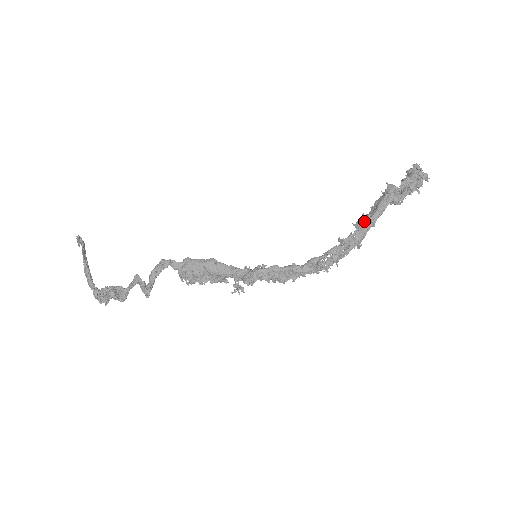
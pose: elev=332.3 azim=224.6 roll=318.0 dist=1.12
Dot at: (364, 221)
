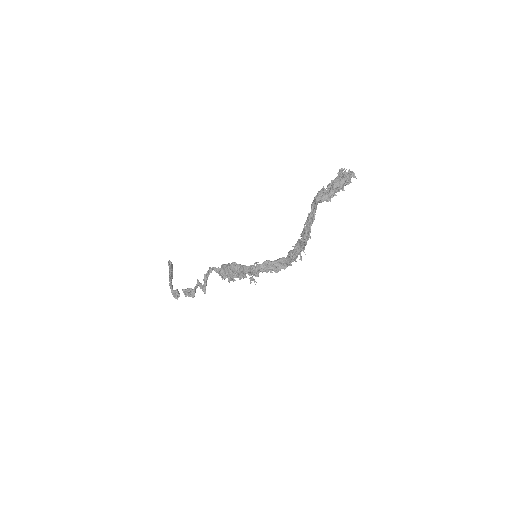
Dot at: (307, 218)
